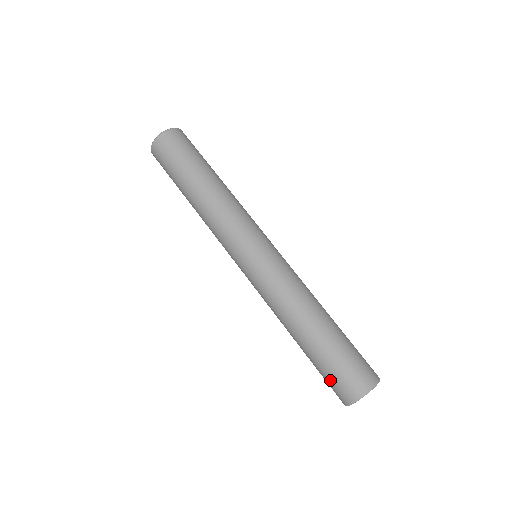
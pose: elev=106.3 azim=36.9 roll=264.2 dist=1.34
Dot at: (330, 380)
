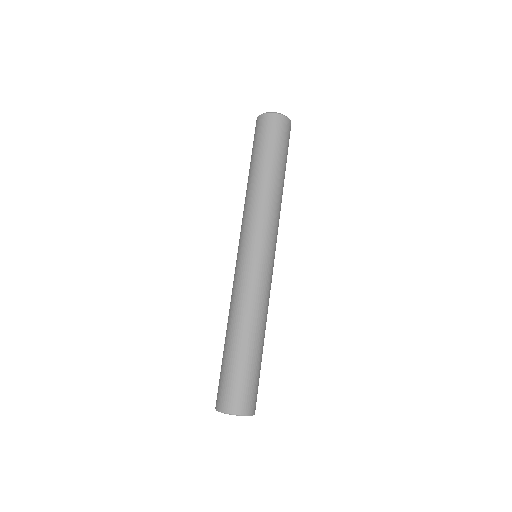
Dot at: (227, 384)
